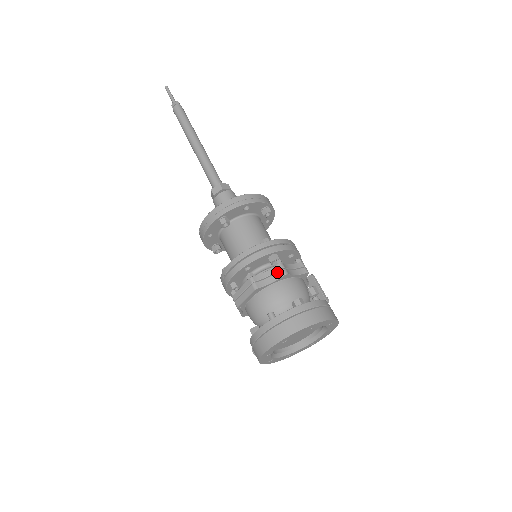
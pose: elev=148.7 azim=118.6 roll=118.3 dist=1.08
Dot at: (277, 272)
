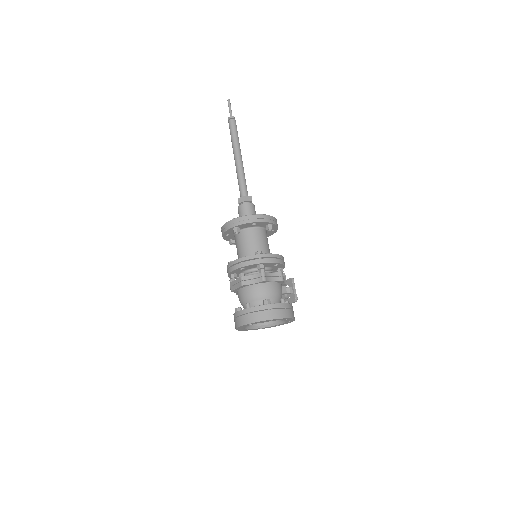
Dot at: (259, 277)
